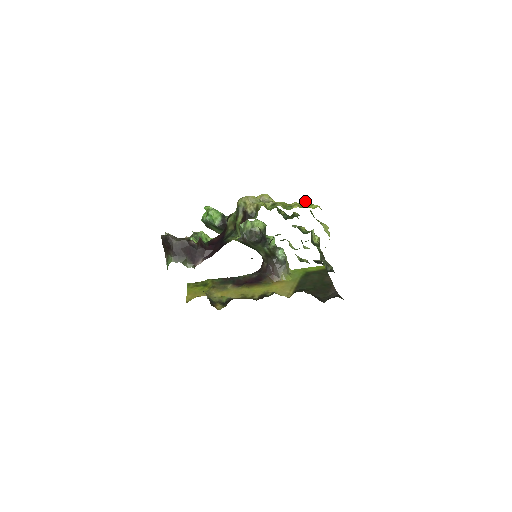
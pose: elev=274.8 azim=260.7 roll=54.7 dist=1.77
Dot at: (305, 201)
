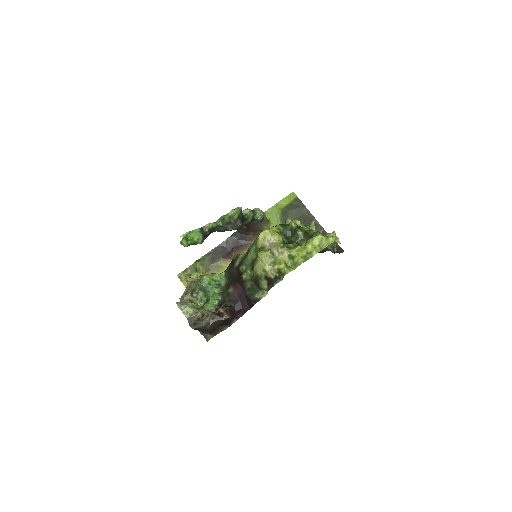
Dot at: (318, 238)
